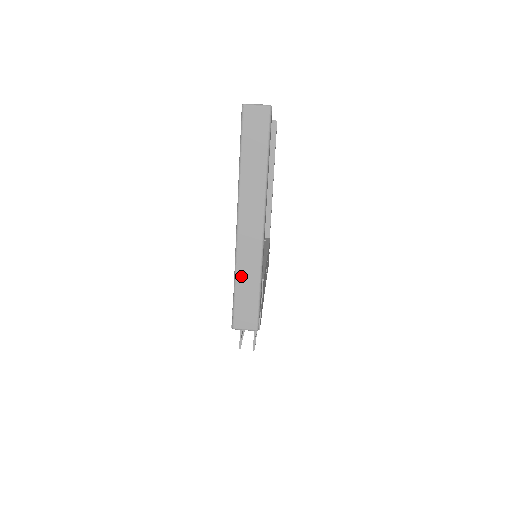
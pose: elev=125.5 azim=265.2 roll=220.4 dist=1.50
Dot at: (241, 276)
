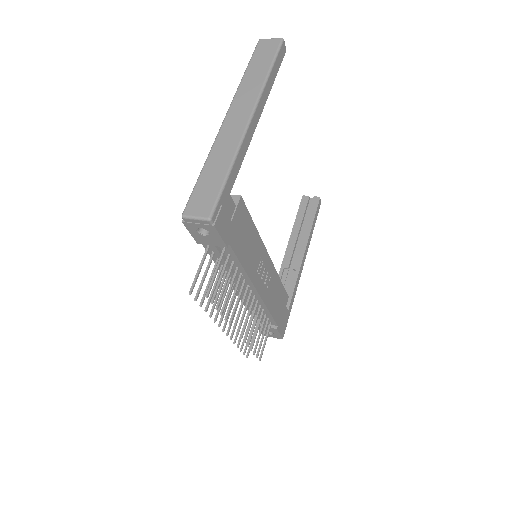
Dot at: (211, 161)
